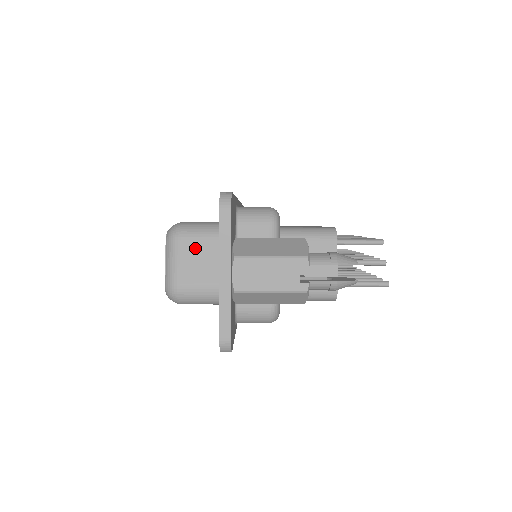
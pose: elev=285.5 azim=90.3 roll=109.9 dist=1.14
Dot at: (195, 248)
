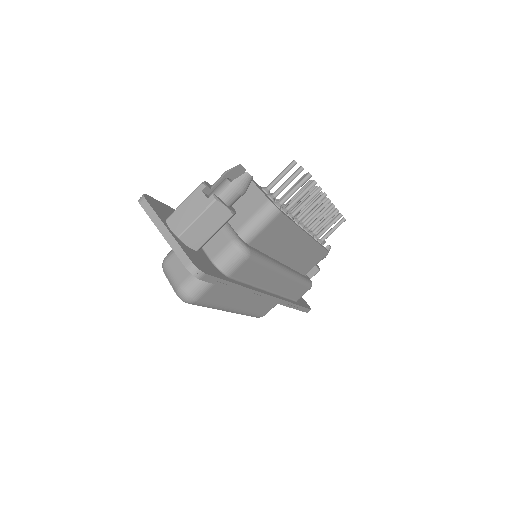
Dot at: (177, 258)
